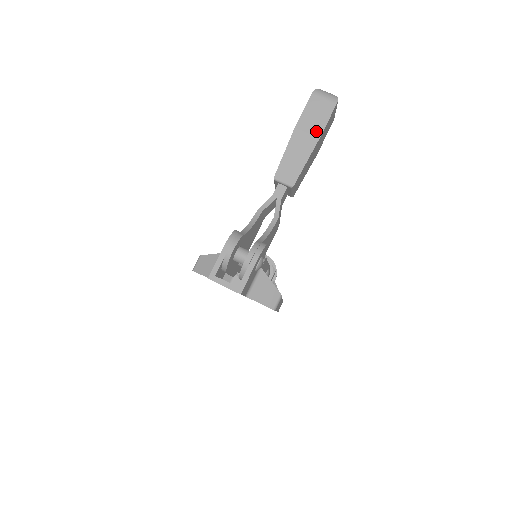
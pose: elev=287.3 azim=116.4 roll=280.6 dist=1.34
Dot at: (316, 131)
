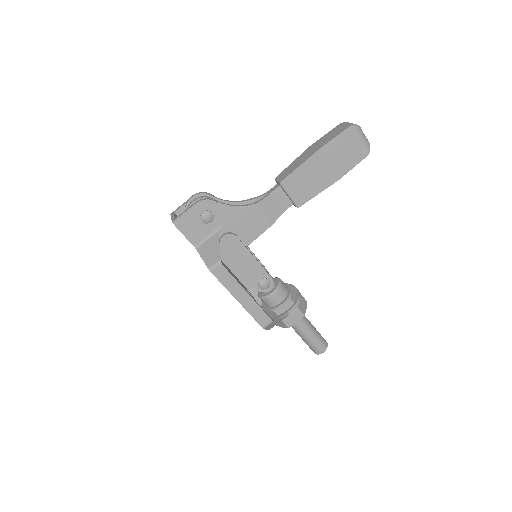
Dot at: (321, 145)
